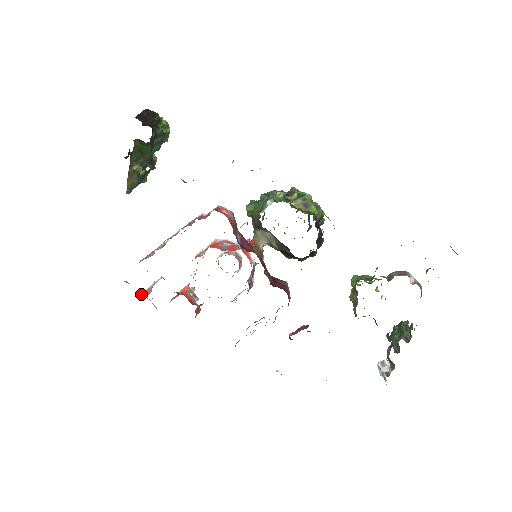
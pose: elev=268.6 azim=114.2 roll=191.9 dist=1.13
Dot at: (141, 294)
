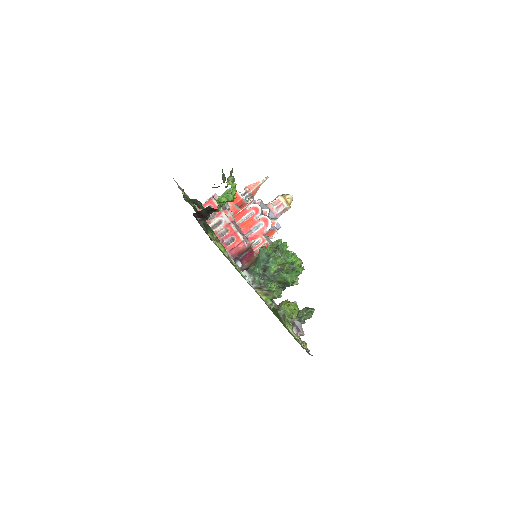
Dot at: (206, 200)
